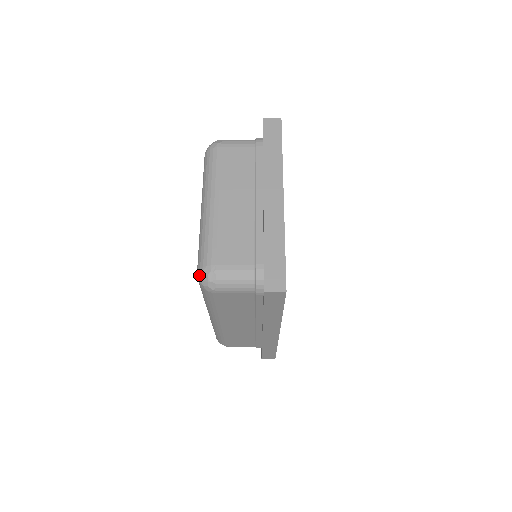
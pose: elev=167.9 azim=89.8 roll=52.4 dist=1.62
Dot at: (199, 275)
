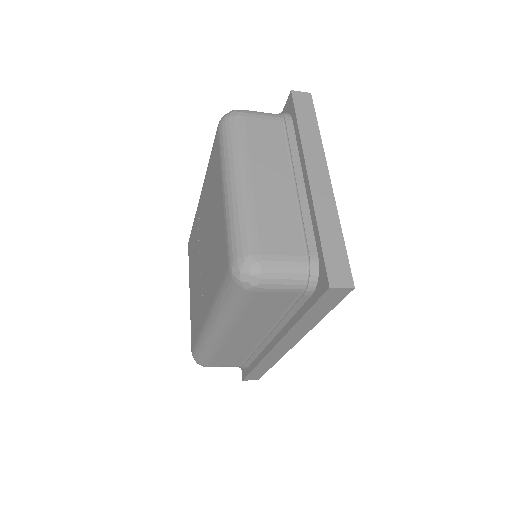
Dot at: (236, 267)
